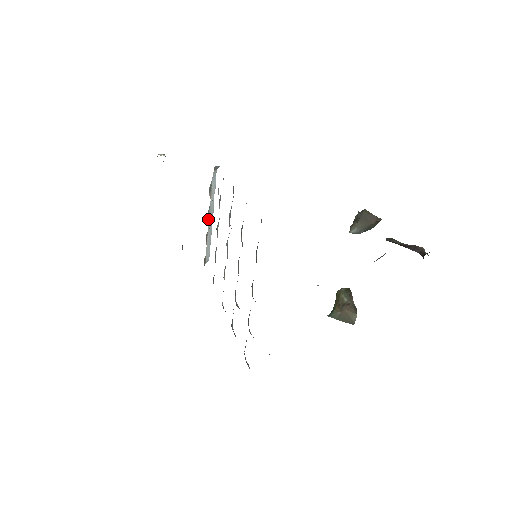
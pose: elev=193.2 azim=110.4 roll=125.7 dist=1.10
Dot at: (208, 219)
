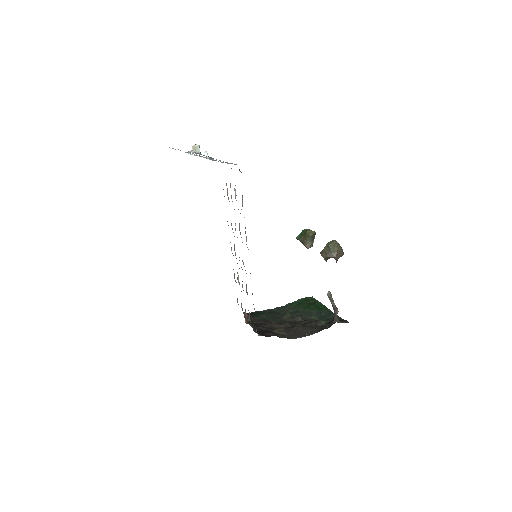
Dot at: occluded
